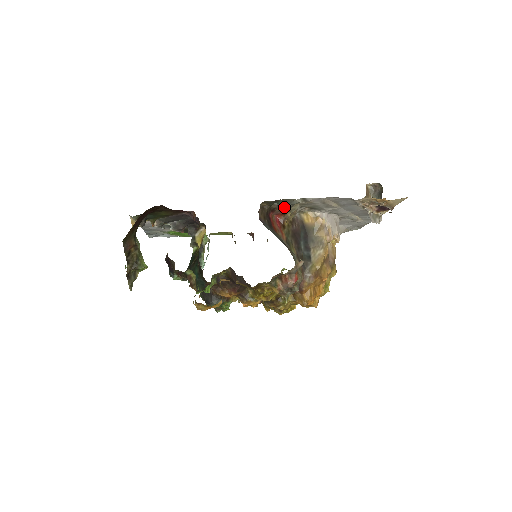
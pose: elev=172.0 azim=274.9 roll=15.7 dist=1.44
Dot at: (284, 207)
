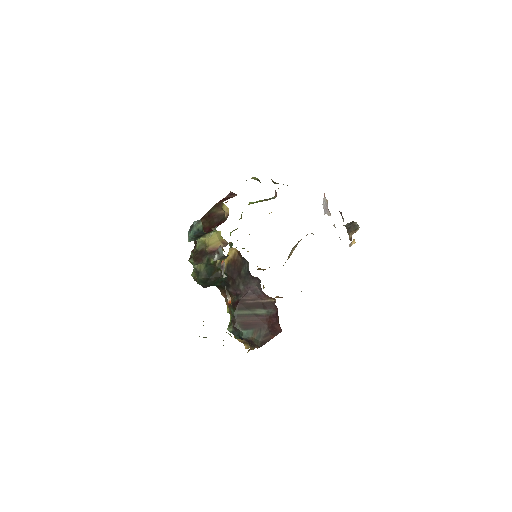
Dot at: occluded
